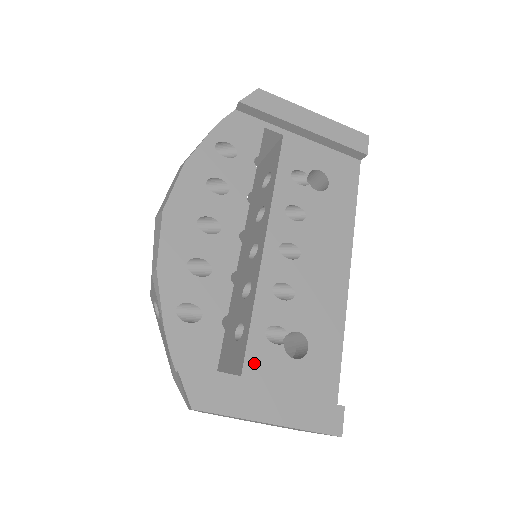
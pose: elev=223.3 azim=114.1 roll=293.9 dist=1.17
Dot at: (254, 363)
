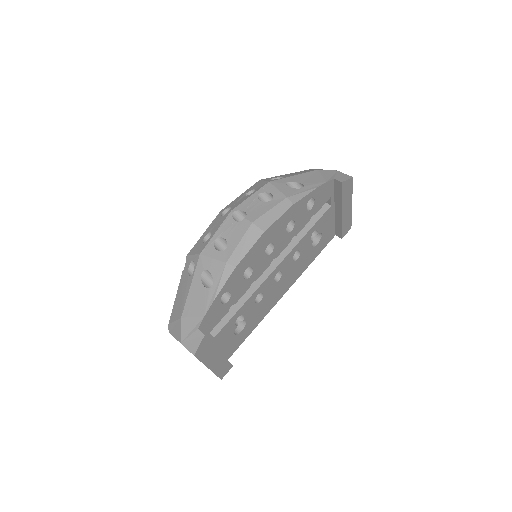
Dot at: (223, 332)
